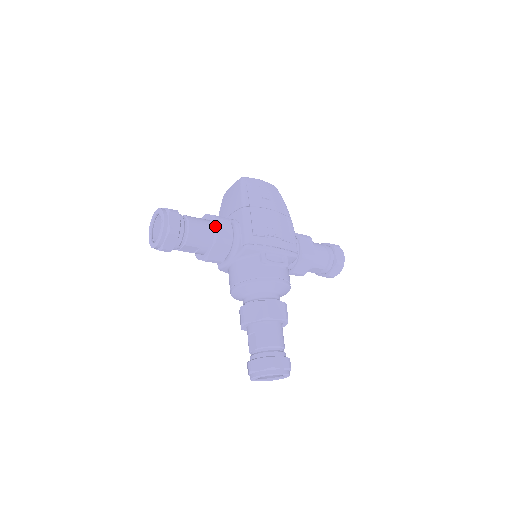
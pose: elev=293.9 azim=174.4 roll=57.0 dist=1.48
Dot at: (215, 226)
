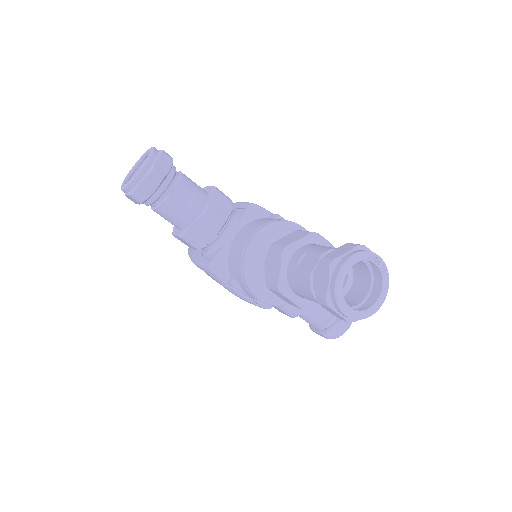
Dot at: (209, 186)
